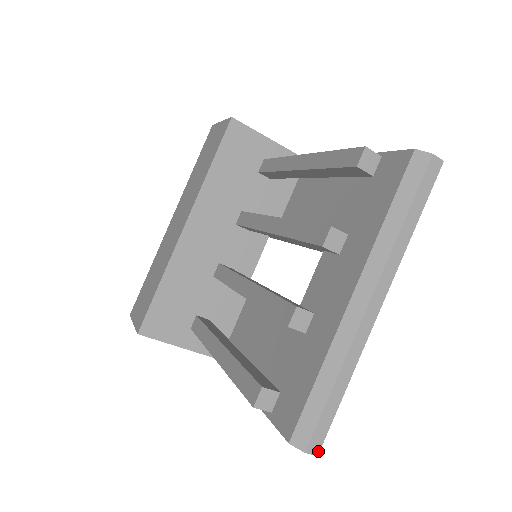
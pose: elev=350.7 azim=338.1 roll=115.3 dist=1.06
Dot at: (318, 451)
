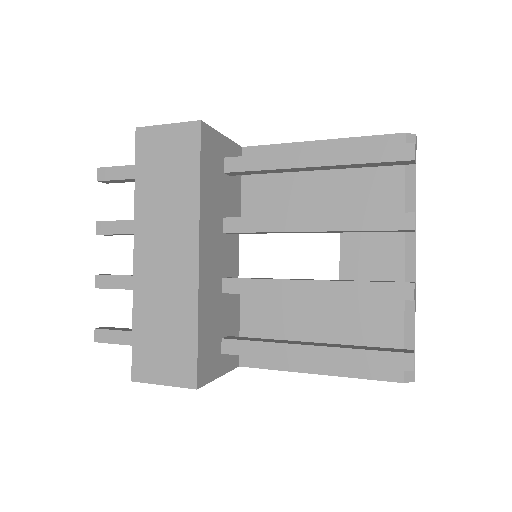
Dot at: occluded
